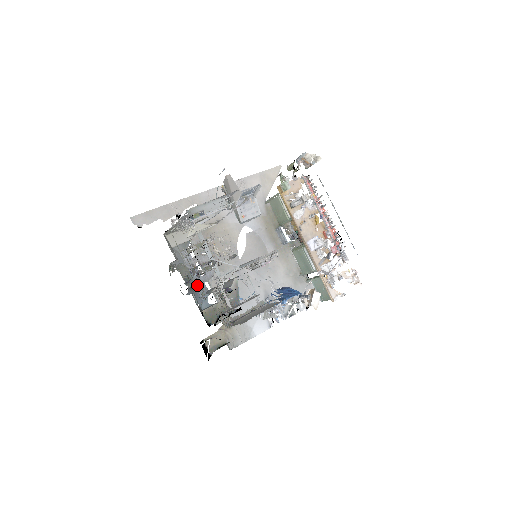
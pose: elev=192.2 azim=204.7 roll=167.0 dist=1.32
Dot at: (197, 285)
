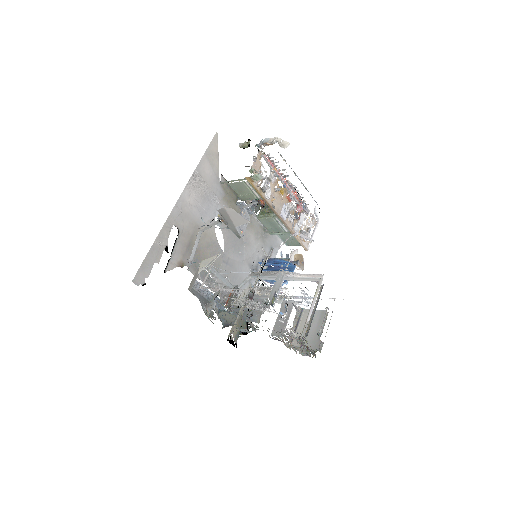
Dot at: occluded
